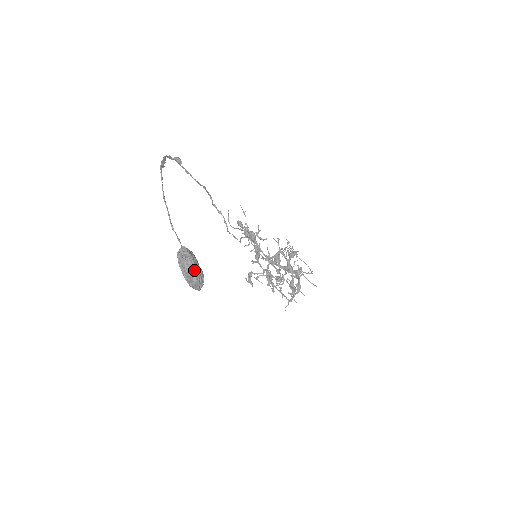
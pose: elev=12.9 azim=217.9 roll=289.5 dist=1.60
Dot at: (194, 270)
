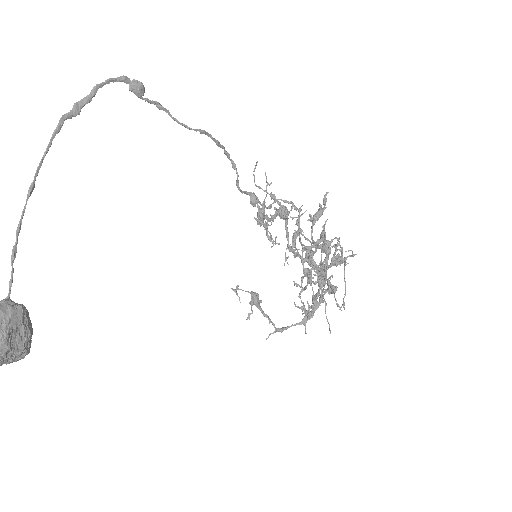
Dot at: out of frame
